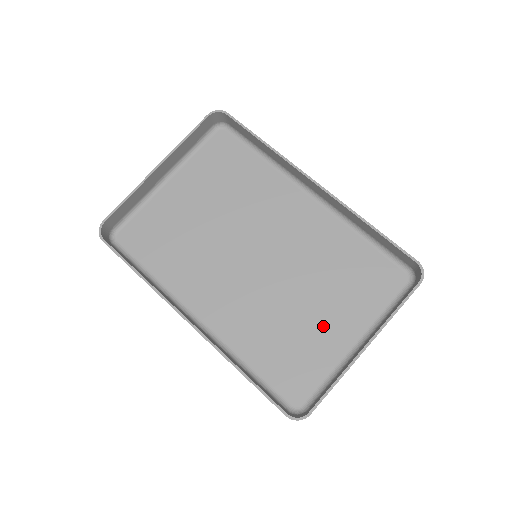
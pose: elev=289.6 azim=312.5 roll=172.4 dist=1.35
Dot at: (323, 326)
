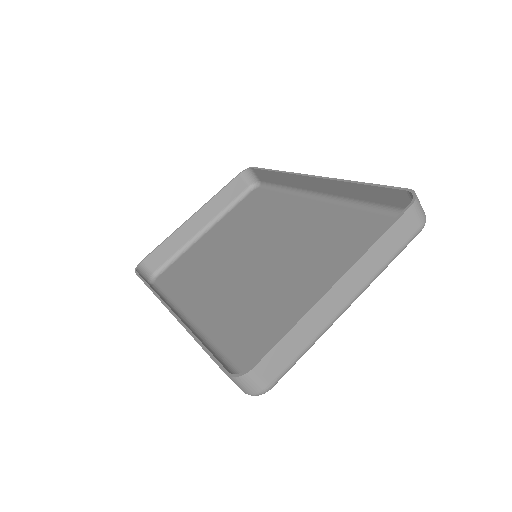
Dot at: (309, 296)
